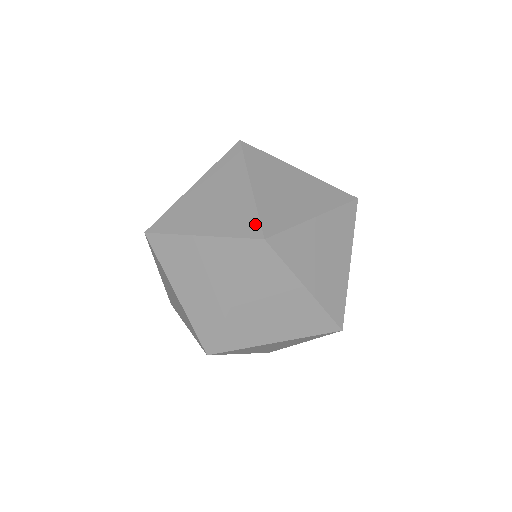
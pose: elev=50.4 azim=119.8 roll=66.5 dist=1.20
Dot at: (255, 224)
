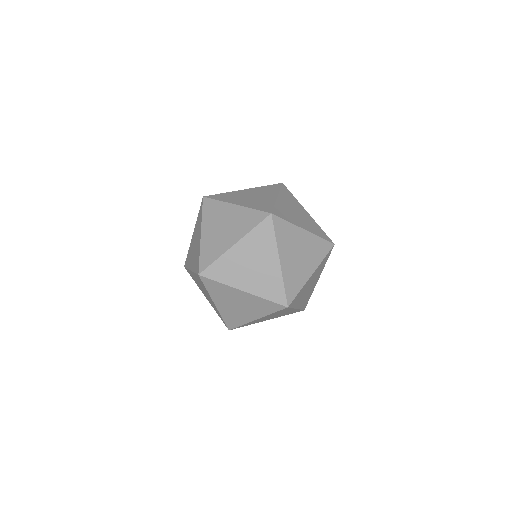
Dot at: (282, 295)
